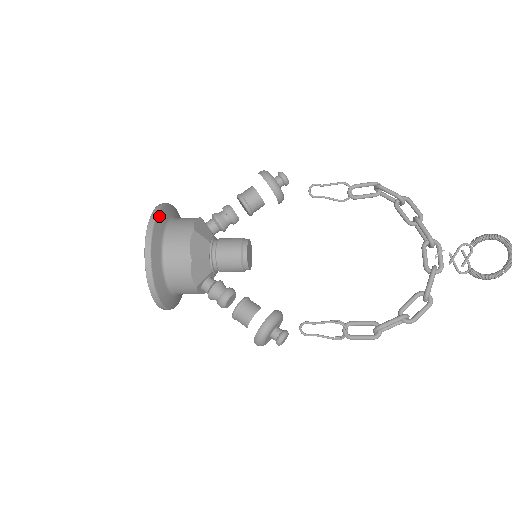
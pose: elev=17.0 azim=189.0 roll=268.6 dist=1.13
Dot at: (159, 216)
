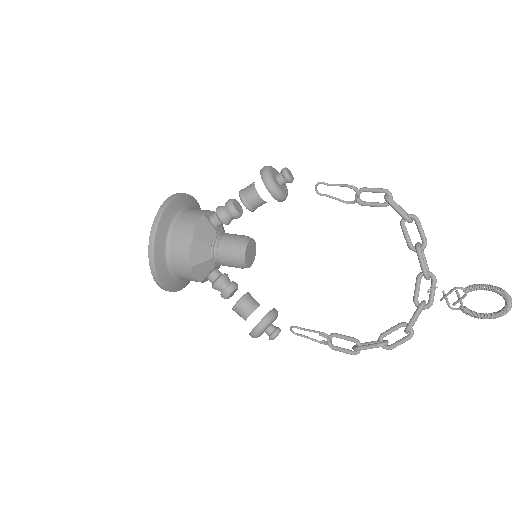
Dot at: (161, 223)
